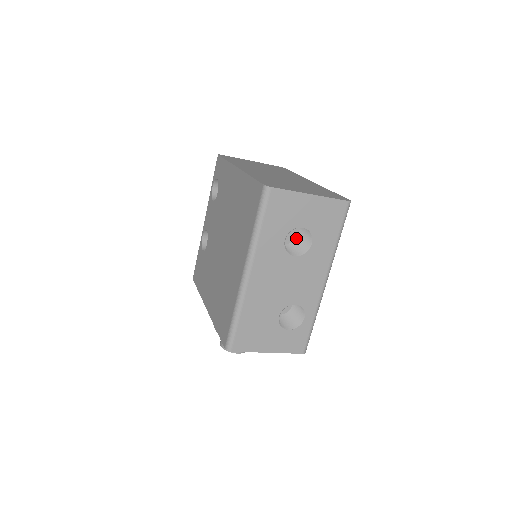
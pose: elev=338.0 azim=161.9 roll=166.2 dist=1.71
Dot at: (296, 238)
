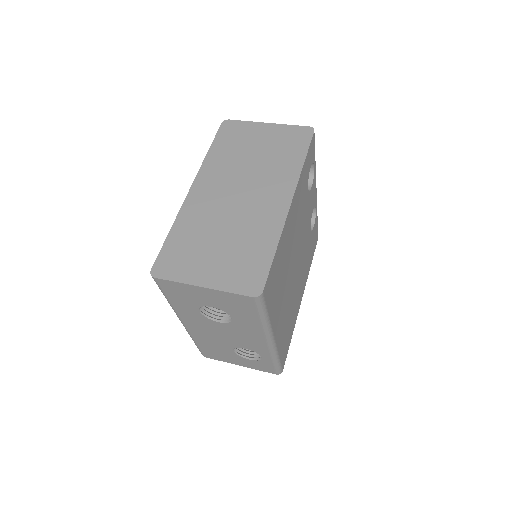
Dot at: occluded
